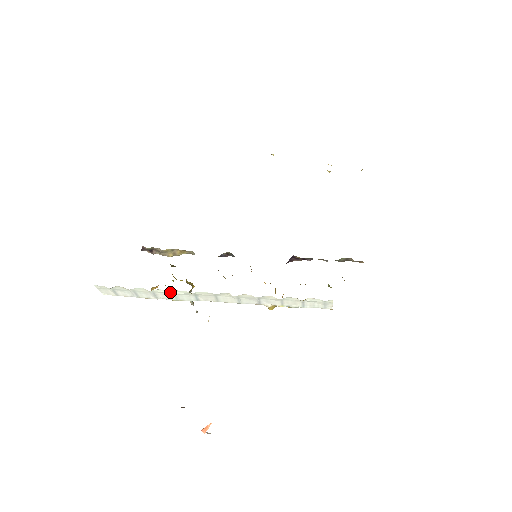
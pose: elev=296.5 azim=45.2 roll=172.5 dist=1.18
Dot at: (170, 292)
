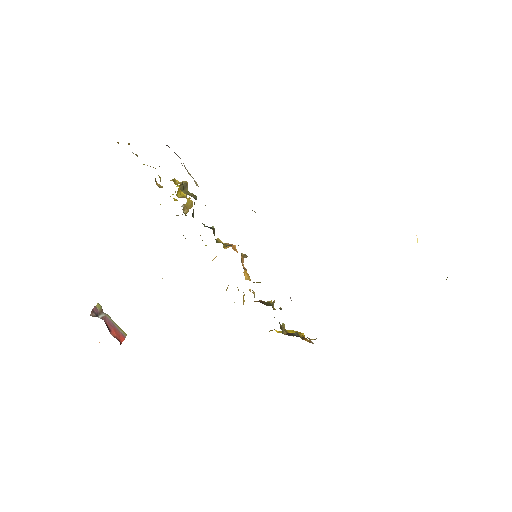
Dot at: occluded
